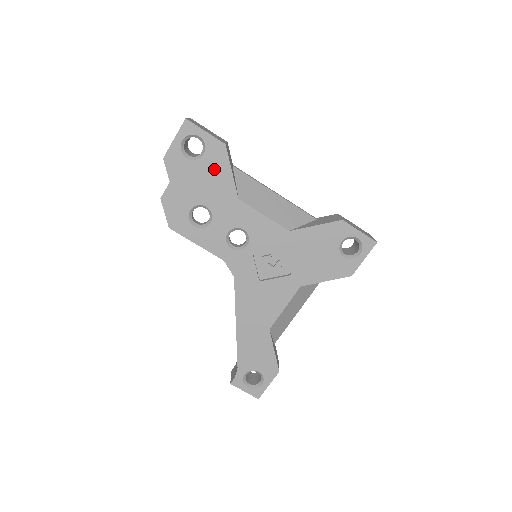
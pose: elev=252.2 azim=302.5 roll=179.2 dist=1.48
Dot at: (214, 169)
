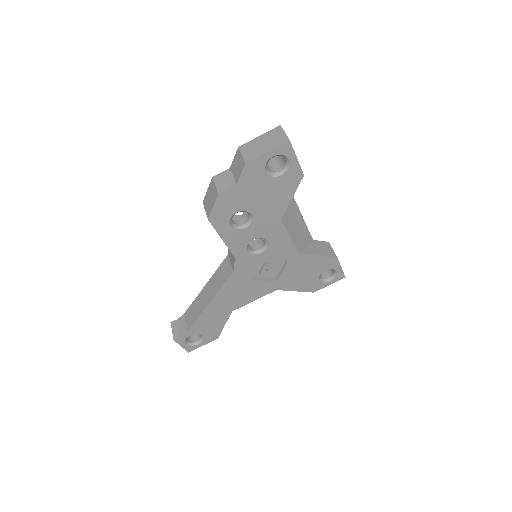
Dot at: (281, 190)
